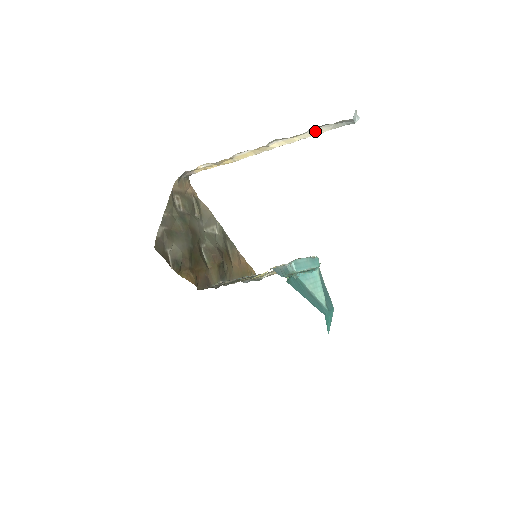
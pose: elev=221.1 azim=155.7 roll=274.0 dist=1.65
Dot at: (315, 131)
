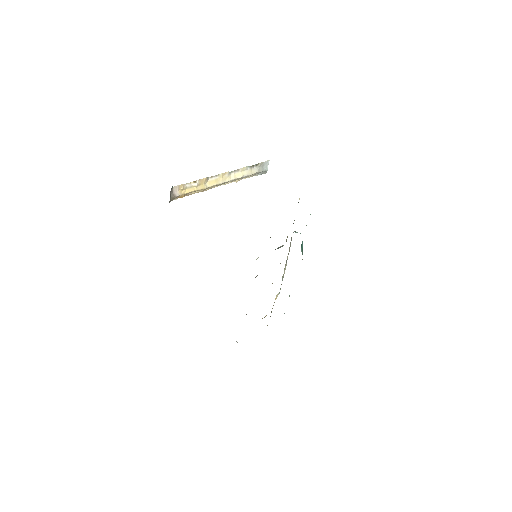
Dot at: (250, 171)
